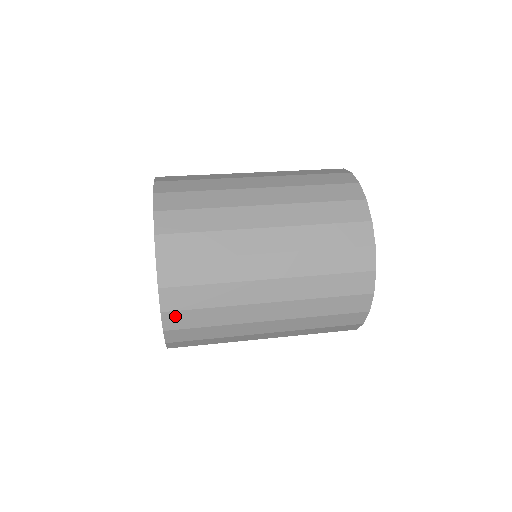
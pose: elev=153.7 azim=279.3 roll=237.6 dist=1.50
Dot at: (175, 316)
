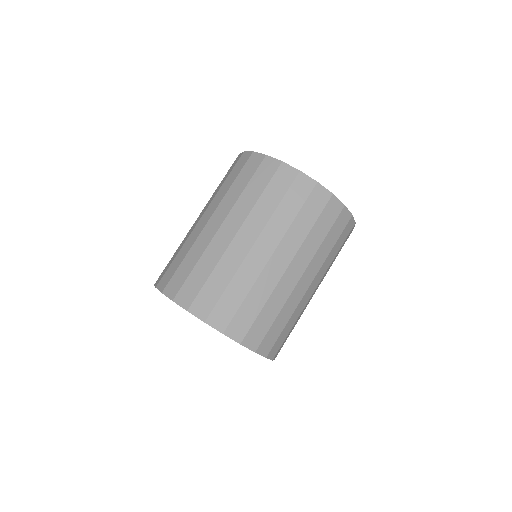
Dot at: occluded
